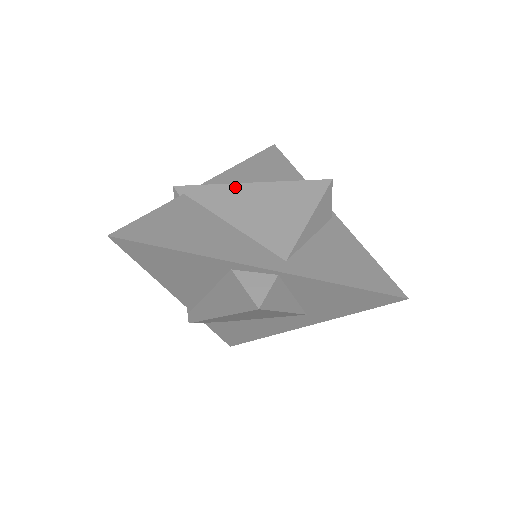
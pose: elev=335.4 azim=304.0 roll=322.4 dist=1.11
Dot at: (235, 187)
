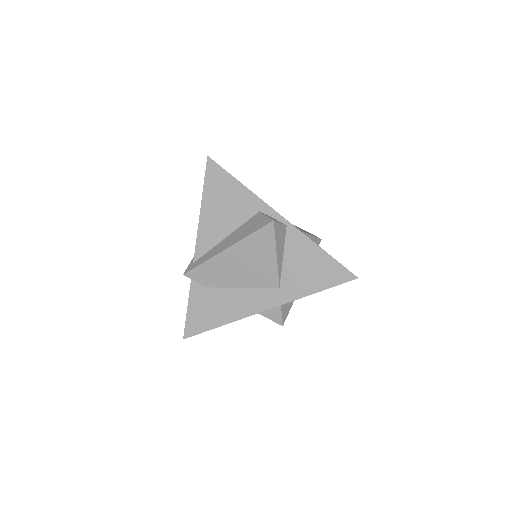
Dot at: occluded
